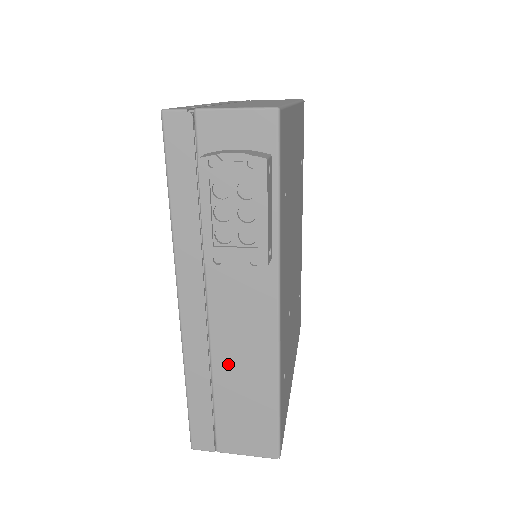
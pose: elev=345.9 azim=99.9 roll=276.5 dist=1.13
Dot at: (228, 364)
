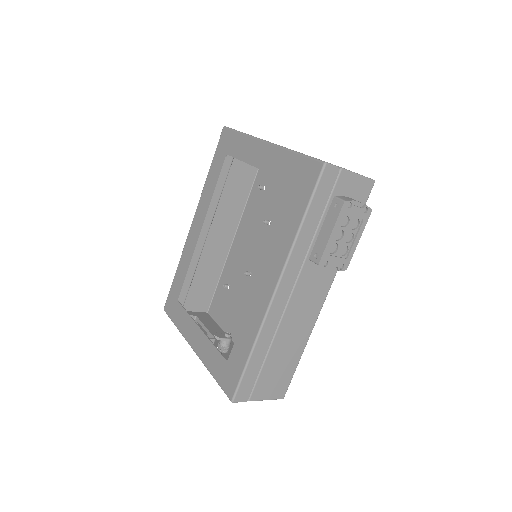
Dot at: (285, 334)
